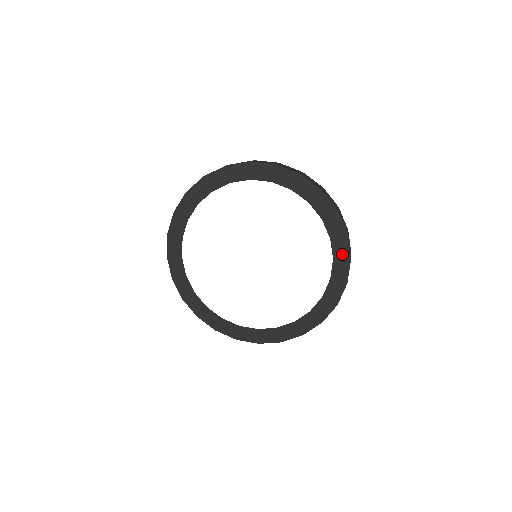
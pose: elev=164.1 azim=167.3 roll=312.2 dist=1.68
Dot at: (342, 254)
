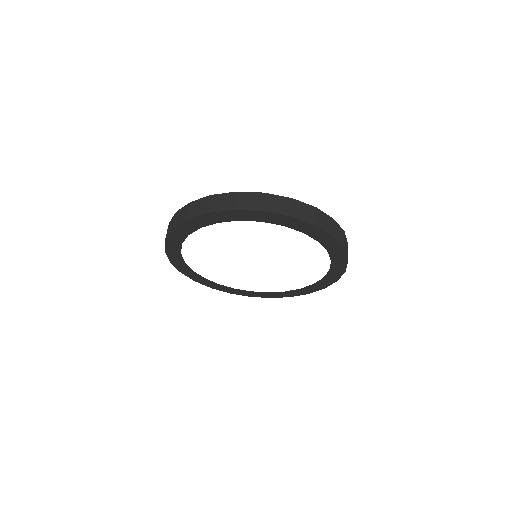
Dot at: (305, 227)
